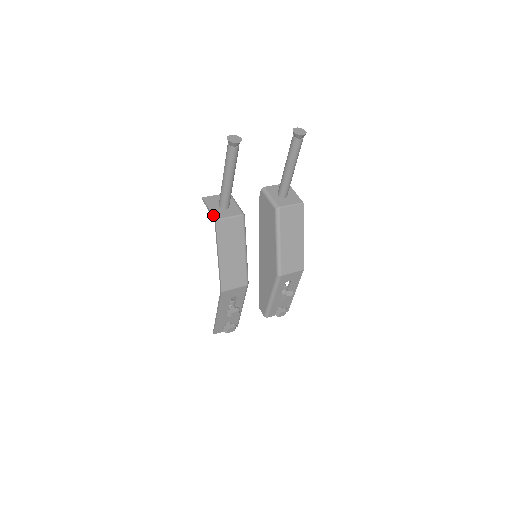
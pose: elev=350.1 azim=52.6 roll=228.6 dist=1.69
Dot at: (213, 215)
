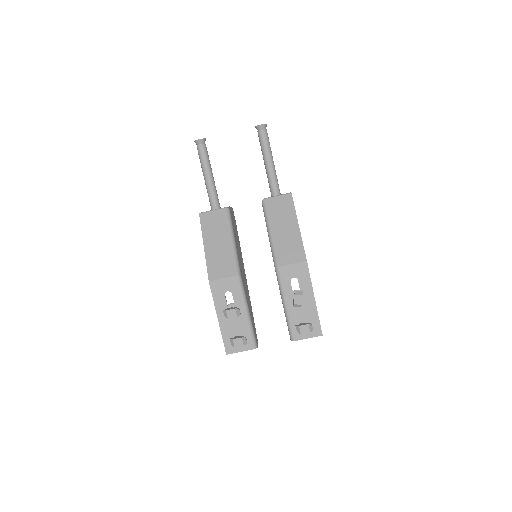
Dot at: occluded
